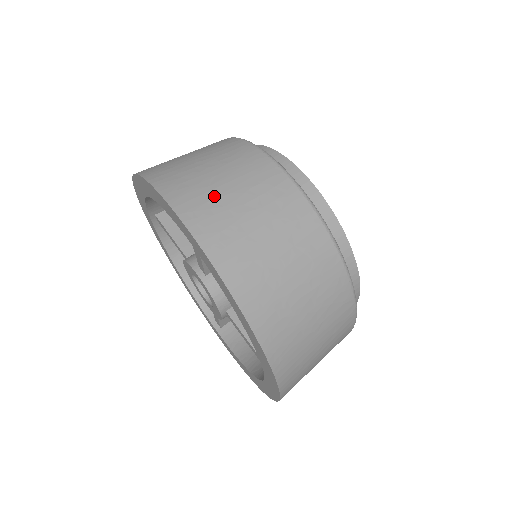
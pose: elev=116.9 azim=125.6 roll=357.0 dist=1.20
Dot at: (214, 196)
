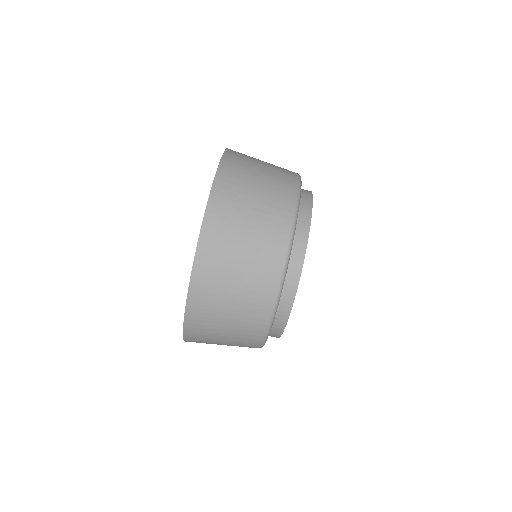
Dot at: (242, 192)
